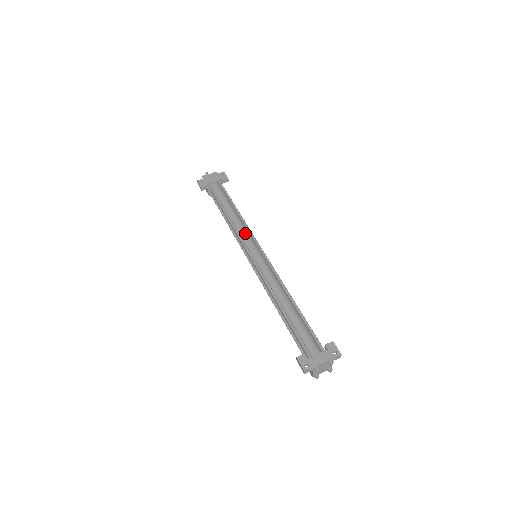
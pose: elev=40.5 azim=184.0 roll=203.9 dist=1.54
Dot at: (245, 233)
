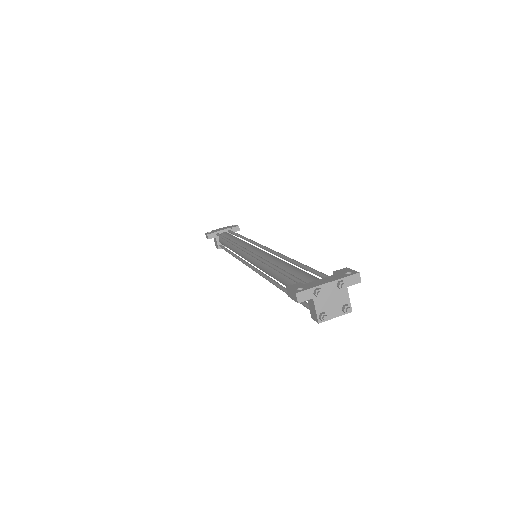
Dot at: (246, 243)
